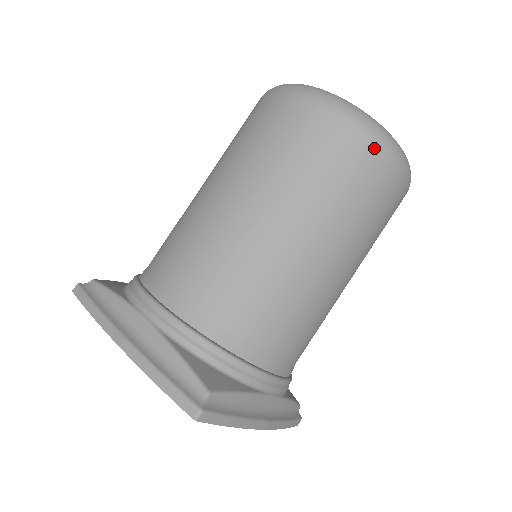
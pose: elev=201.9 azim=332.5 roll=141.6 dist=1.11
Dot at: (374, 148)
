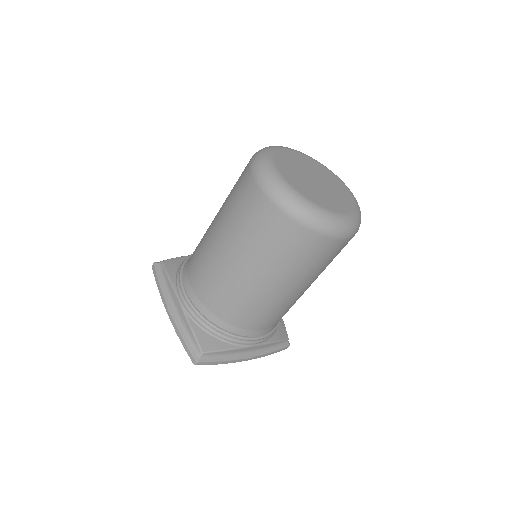
Dot at: (304, 230)
